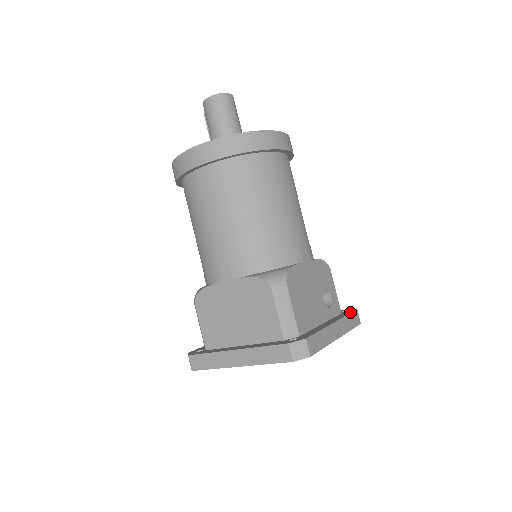
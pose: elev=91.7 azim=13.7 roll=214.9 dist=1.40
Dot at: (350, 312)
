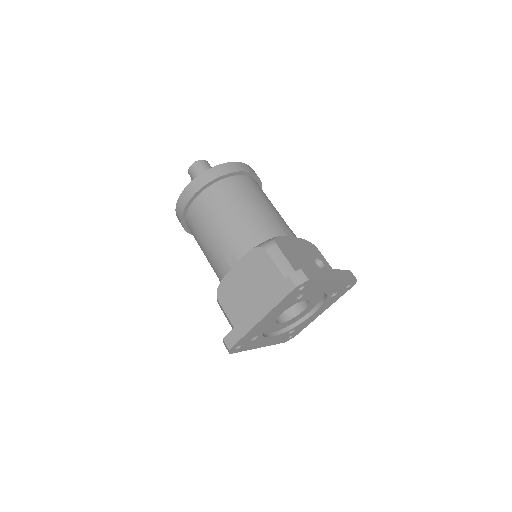
Dot at: (343, 270)
